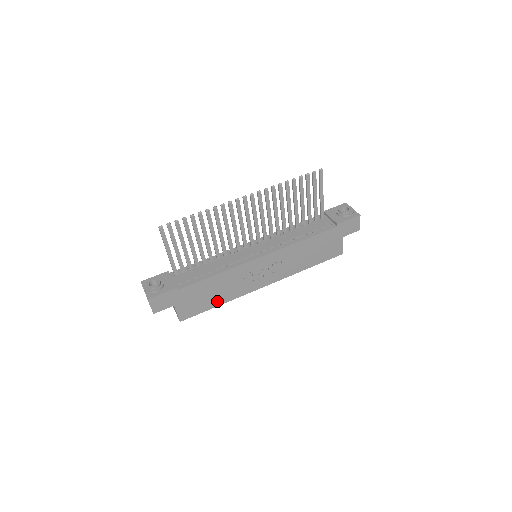
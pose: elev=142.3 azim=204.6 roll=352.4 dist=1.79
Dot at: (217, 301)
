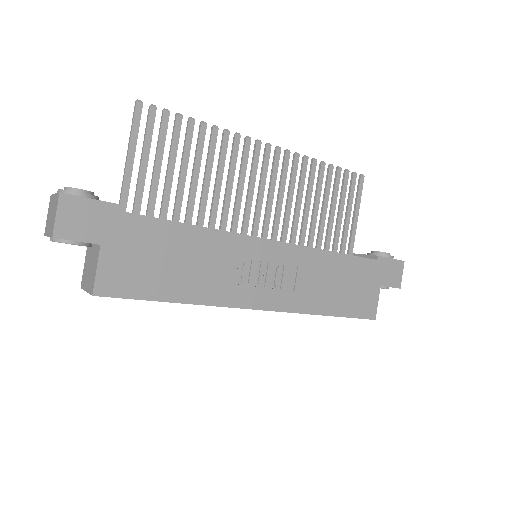
Dot at: (177, 289)
